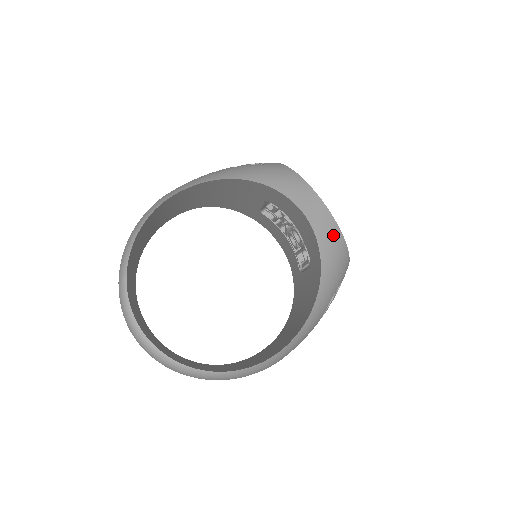
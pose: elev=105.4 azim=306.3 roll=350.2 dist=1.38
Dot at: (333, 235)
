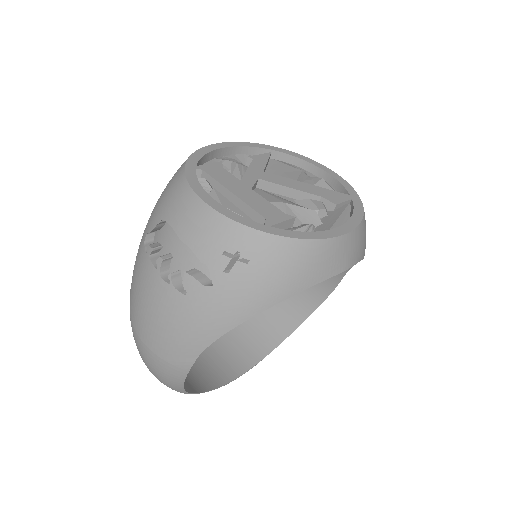
Dot at: (363, 234)
